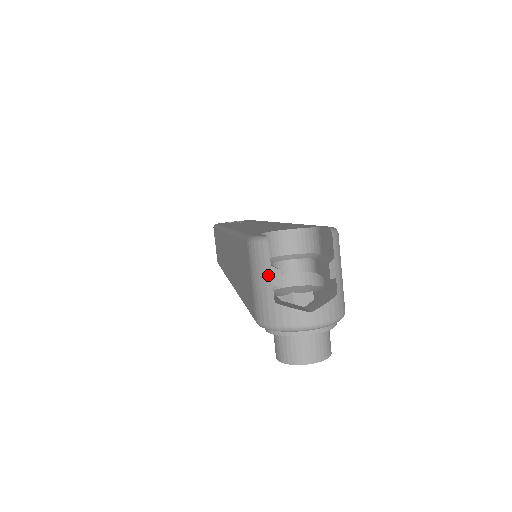
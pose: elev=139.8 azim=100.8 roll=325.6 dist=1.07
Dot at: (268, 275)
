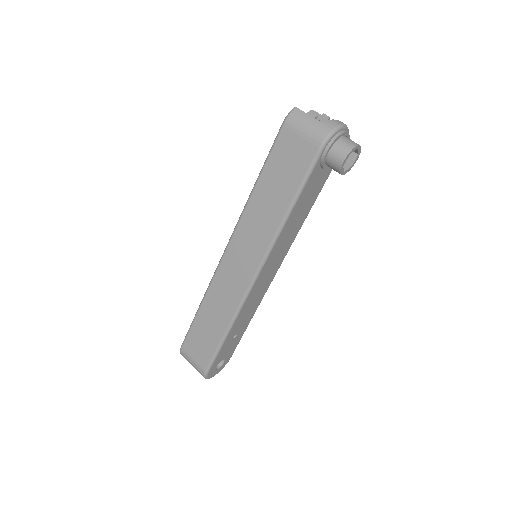
Dot at: (308, 117)
